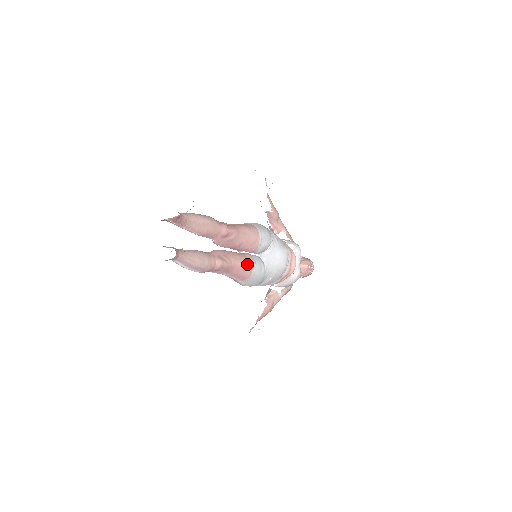
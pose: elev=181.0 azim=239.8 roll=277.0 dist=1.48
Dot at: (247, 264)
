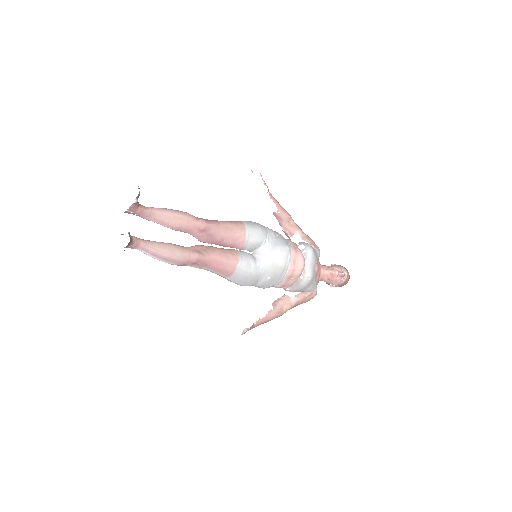
Dot at: (229, 258)
